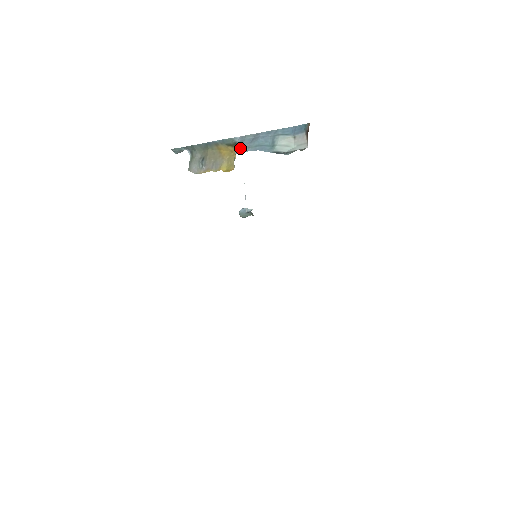
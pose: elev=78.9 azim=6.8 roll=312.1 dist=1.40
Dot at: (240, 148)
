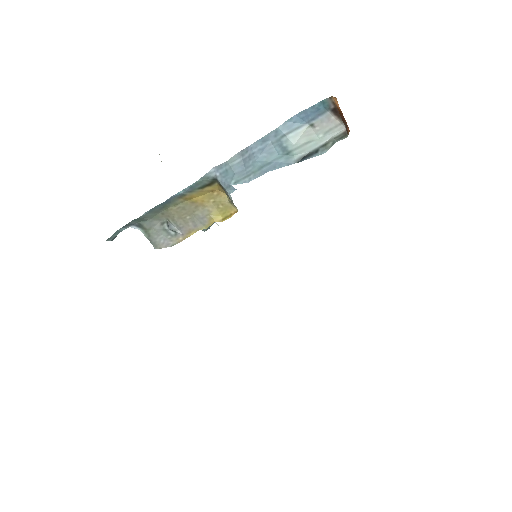
Dot at: (235, 183)
